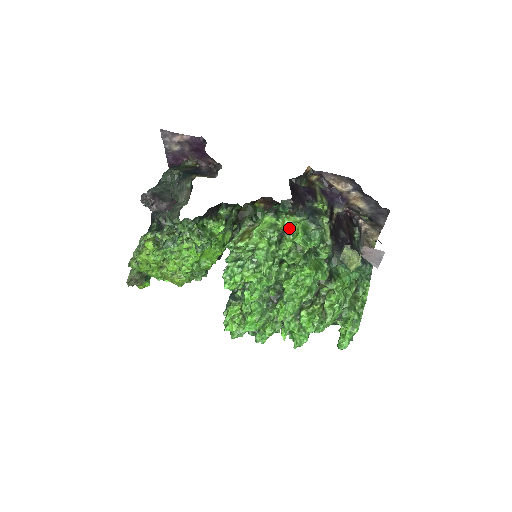
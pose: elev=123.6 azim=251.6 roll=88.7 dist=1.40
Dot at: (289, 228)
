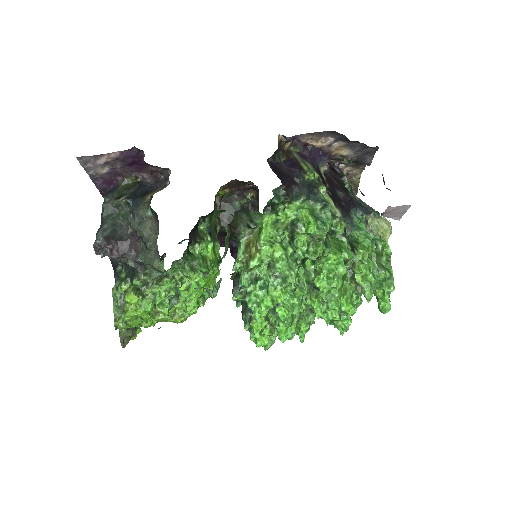
Dot at: (295, 219)
